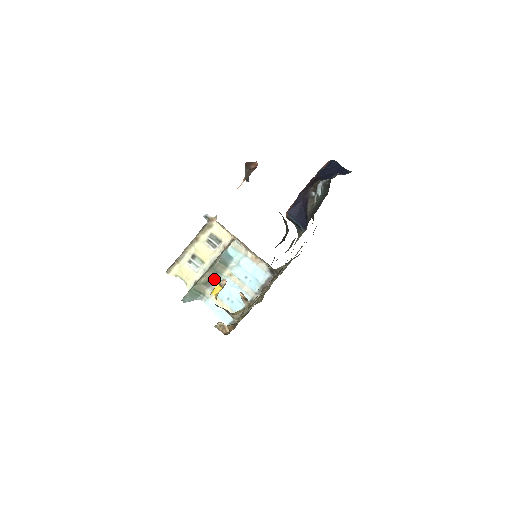
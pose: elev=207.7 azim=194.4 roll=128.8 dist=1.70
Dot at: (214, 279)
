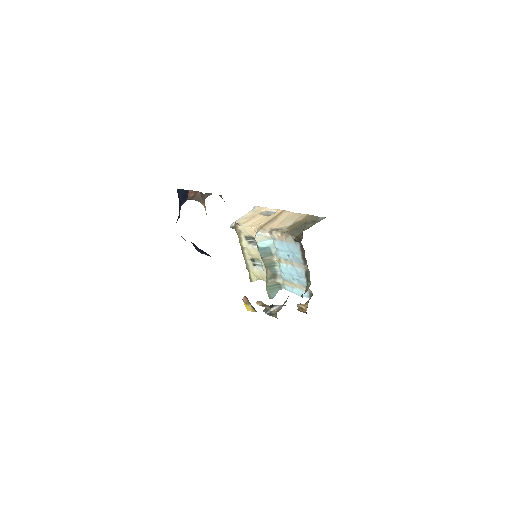
Dot at: (274, 270)
